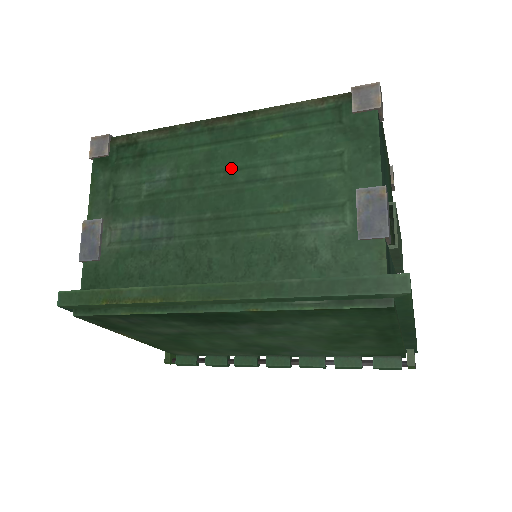
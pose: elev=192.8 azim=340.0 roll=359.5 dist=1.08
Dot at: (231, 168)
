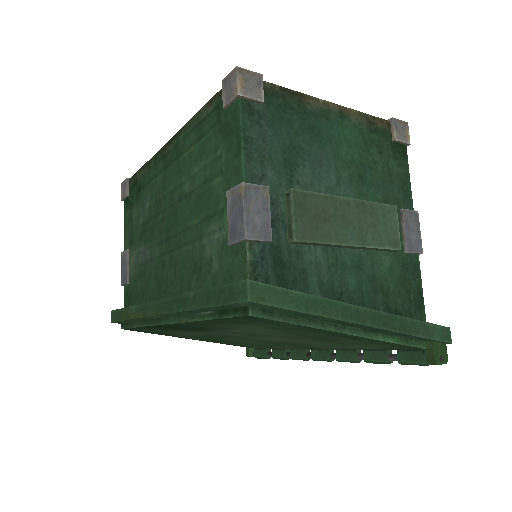
Dot at: (172, 190)
